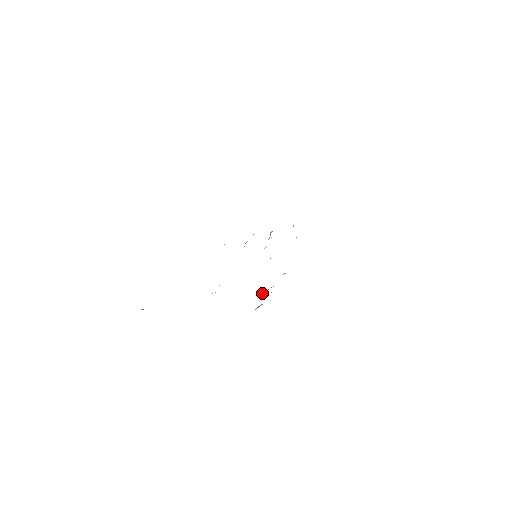
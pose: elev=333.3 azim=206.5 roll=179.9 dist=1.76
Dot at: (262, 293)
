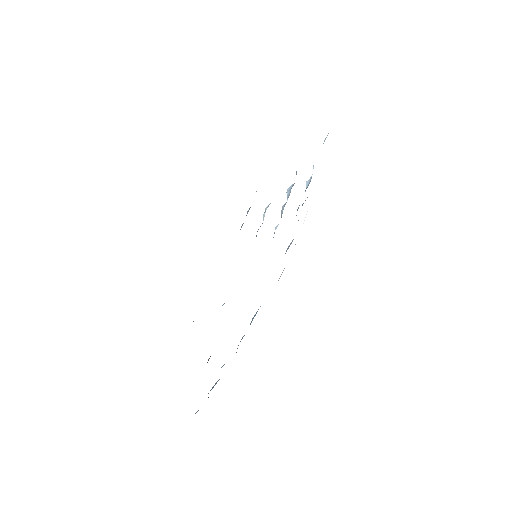
Dot at: occluded
